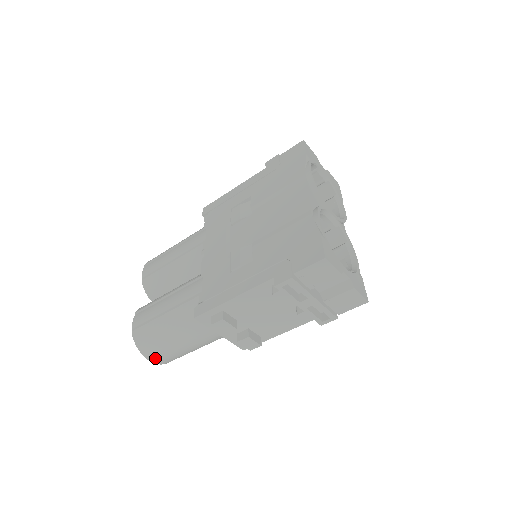
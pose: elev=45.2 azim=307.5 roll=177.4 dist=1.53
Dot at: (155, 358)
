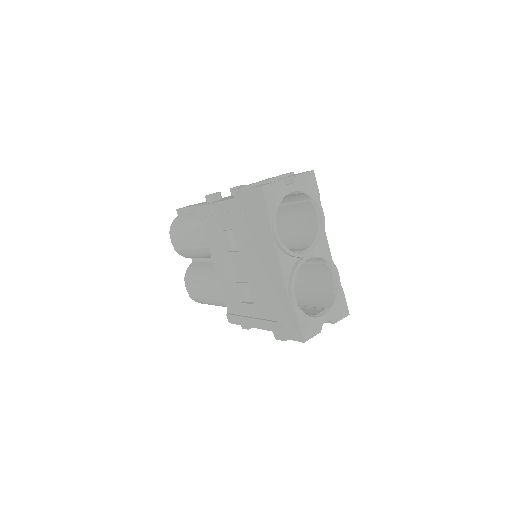
Dot at: occluded
